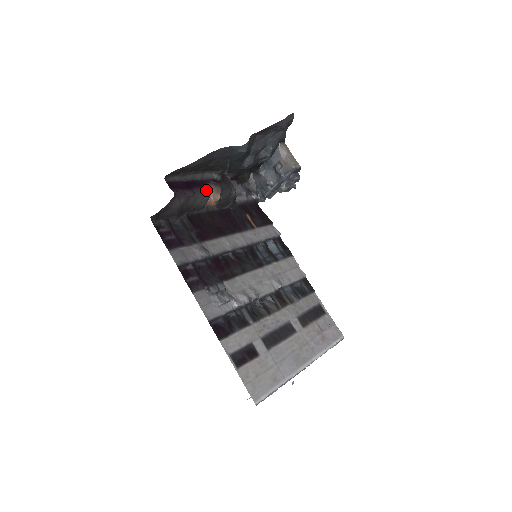
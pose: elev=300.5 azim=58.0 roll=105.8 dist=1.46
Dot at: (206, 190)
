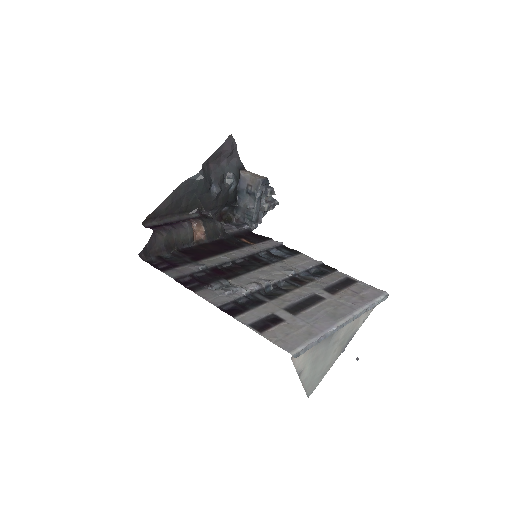
Dot at: (185, 223)
